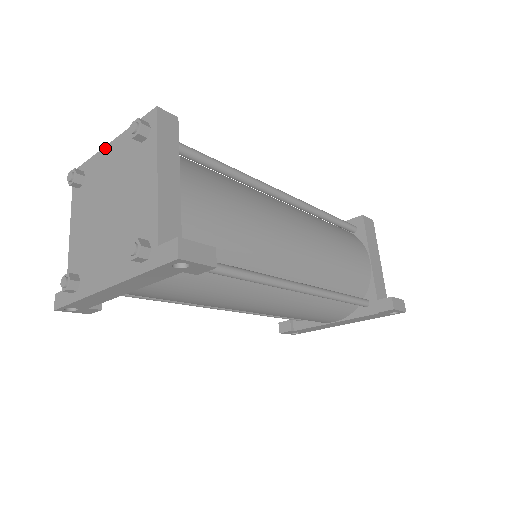
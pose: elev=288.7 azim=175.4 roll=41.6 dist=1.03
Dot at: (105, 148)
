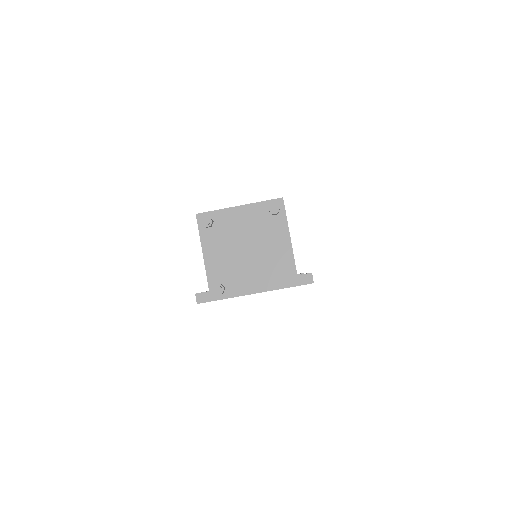
Dot at: (234, 208)
